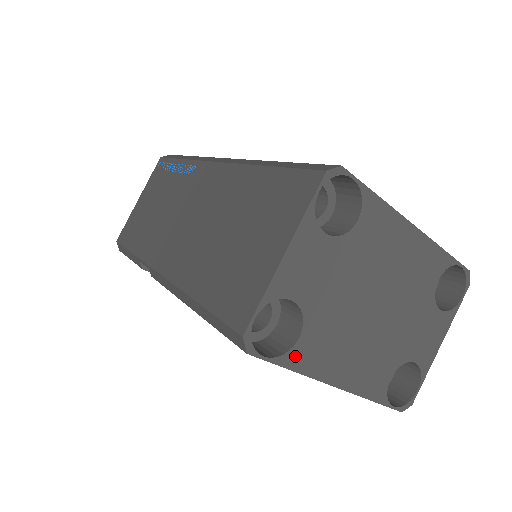
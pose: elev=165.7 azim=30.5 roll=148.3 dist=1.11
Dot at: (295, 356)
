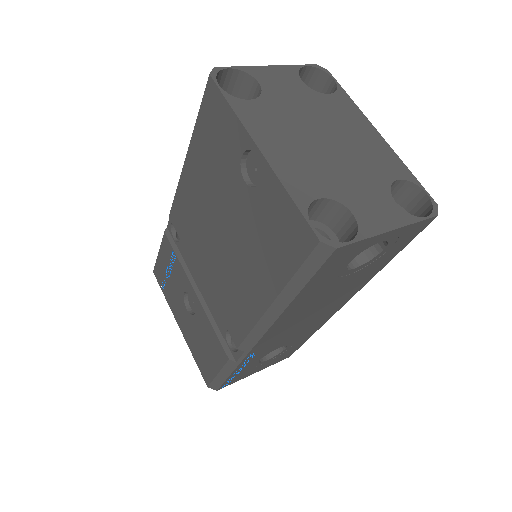
Dot at: (240, 104)
